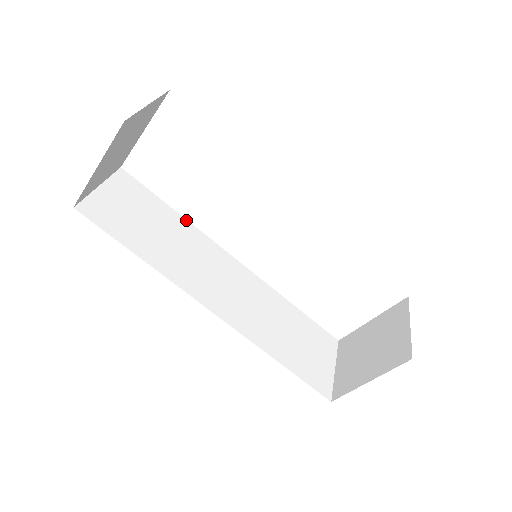
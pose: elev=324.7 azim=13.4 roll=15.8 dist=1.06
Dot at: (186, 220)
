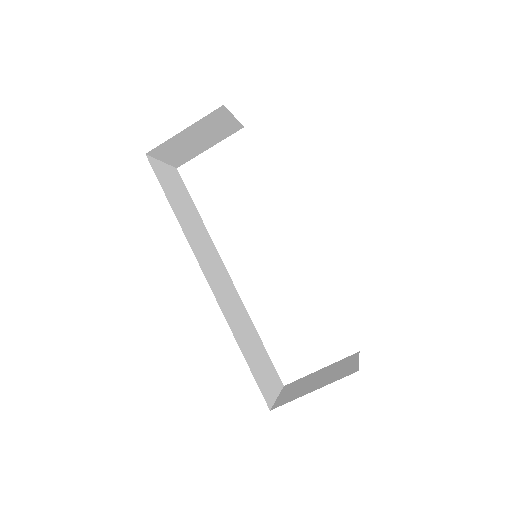
Dot at: occluded
